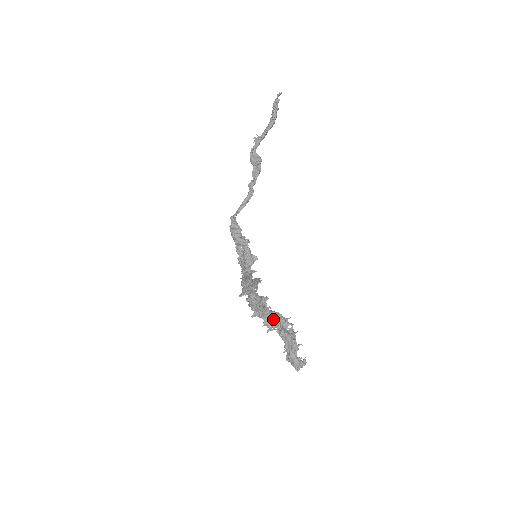
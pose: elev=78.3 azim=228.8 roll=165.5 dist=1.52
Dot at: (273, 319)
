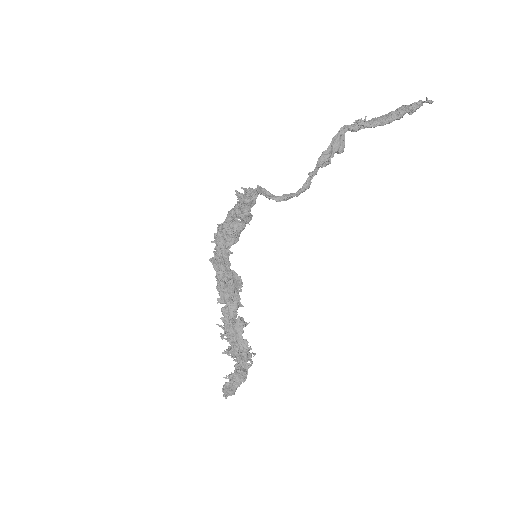
Dot at: (244, 357)
